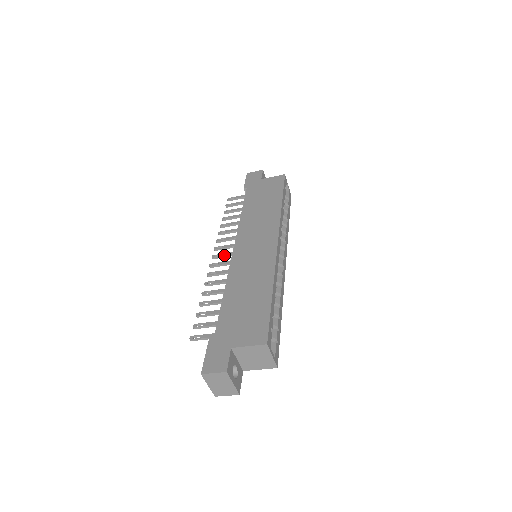
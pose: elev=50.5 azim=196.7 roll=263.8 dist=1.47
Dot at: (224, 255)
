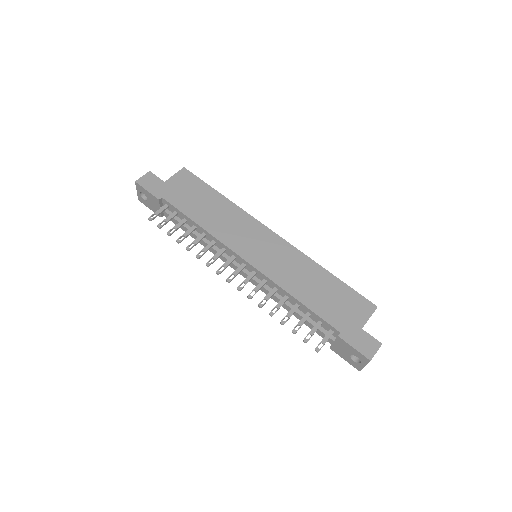
Dot at: (238, 272)
